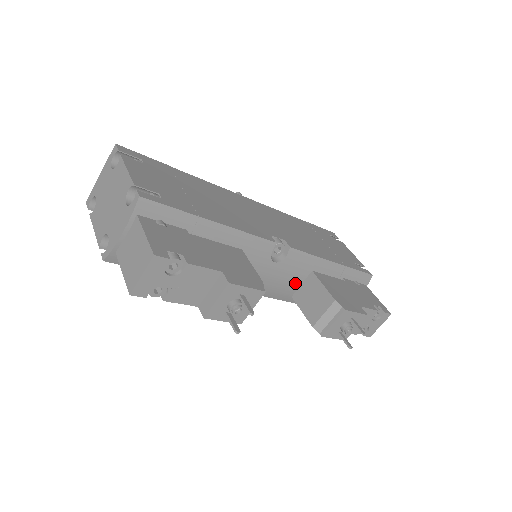
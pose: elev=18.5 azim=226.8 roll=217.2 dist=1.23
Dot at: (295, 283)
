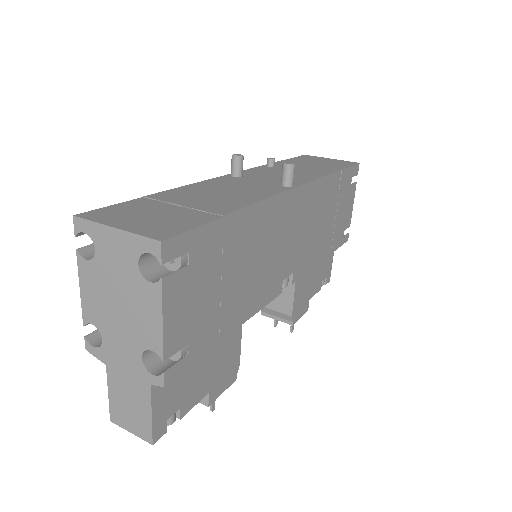
Dot at: occluded
